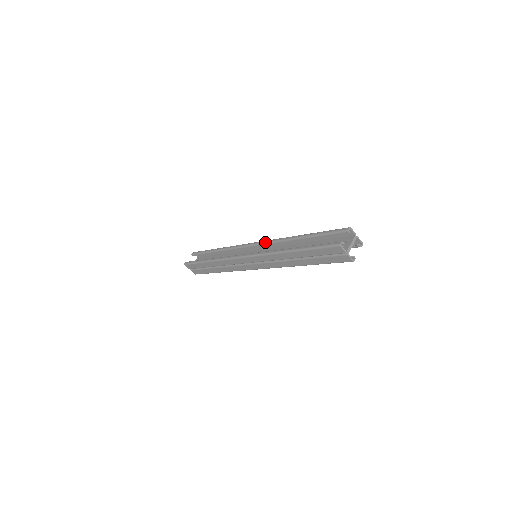
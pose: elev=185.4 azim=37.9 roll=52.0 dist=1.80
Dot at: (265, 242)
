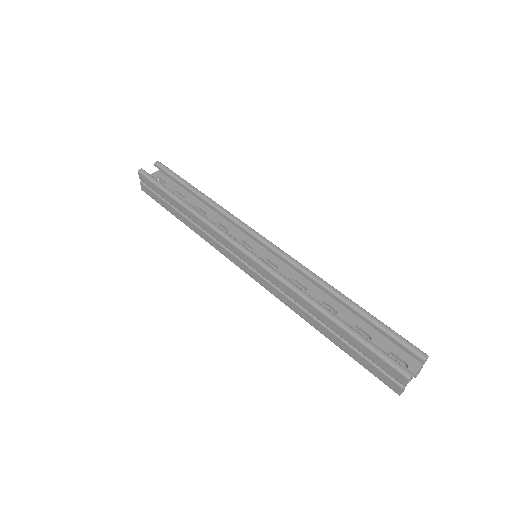
Dot at: (285, 256)
